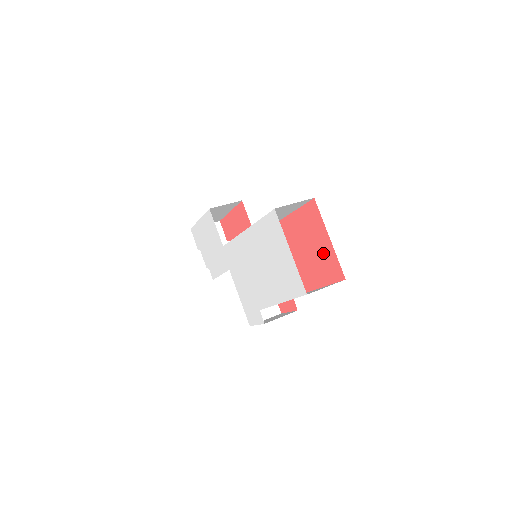
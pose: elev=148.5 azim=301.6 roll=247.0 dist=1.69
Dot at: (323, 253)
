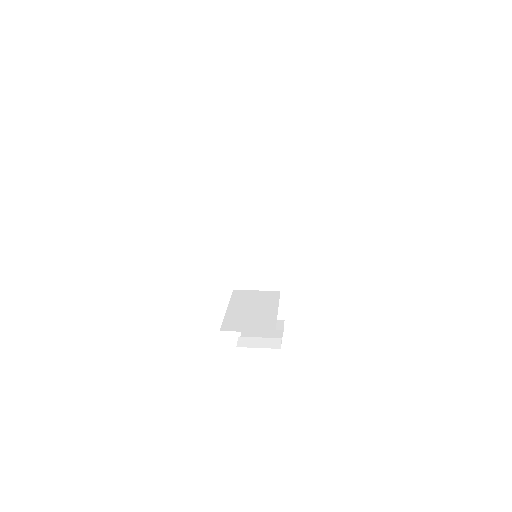
Dot at: occluded
